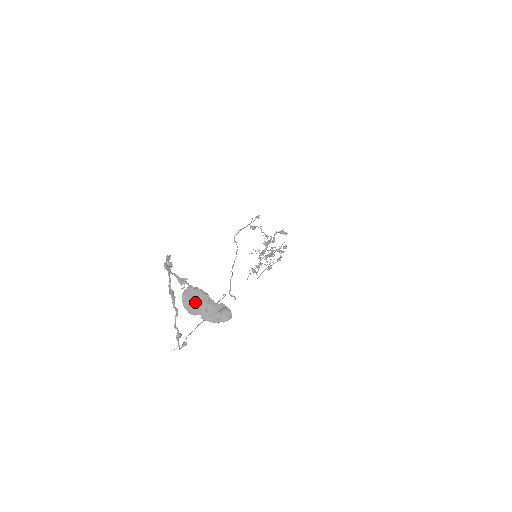
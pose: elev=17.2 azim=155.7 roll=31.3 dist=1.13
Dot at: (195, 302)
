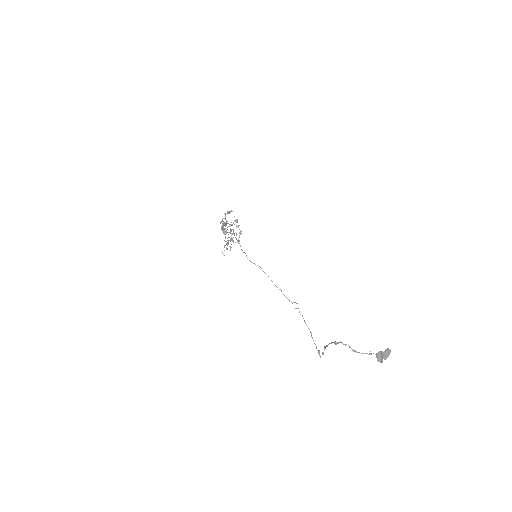
Dot at: (382, 358)
